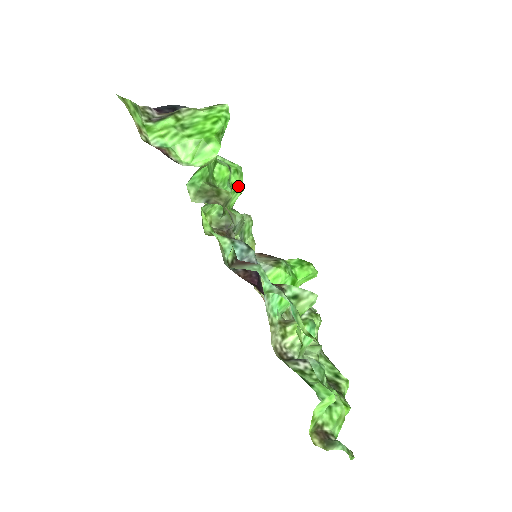
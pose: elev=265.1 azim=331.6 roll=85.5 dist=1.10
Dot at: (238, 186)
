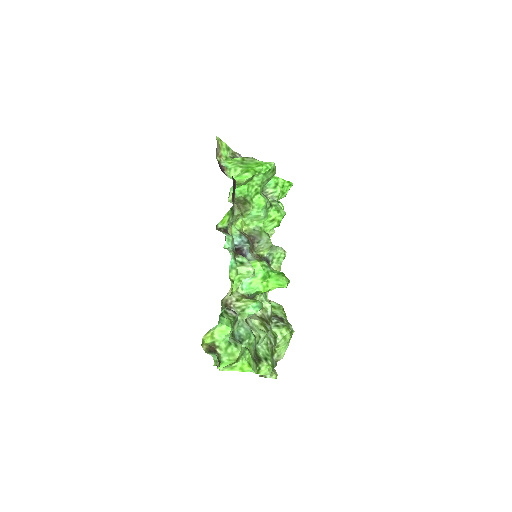
Dot at: (274, 220)
